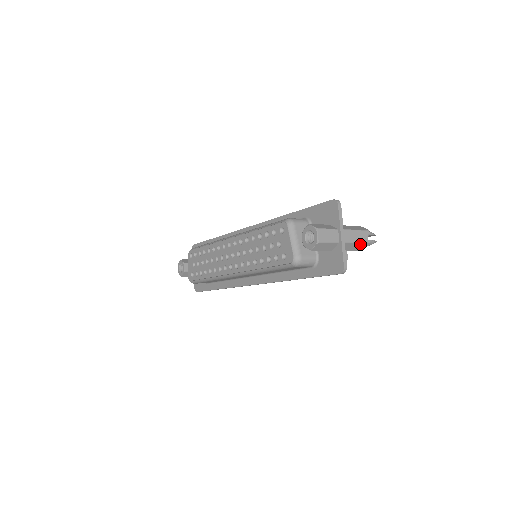
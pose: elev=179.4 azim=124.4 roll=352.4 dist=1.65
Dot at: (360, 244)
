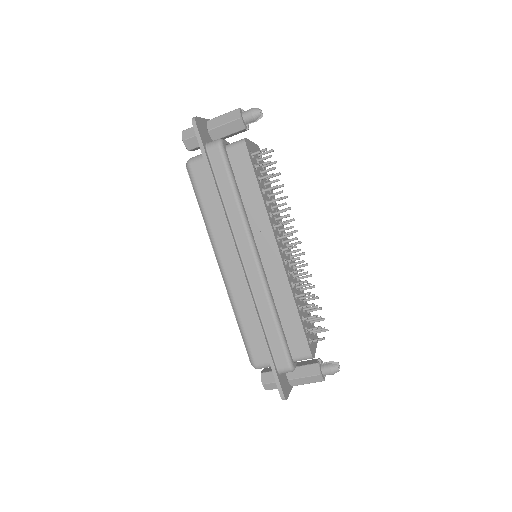
Dot at: (229, 114)
